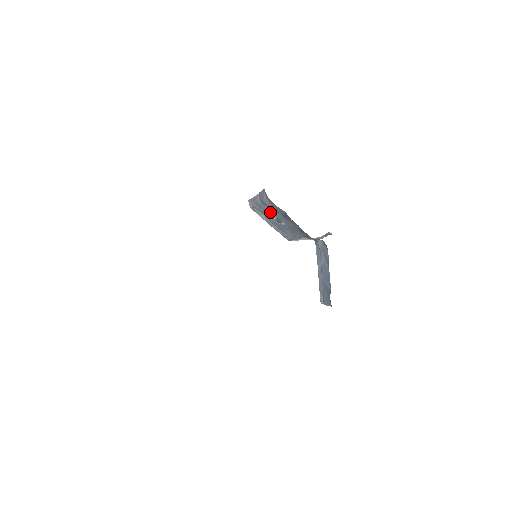
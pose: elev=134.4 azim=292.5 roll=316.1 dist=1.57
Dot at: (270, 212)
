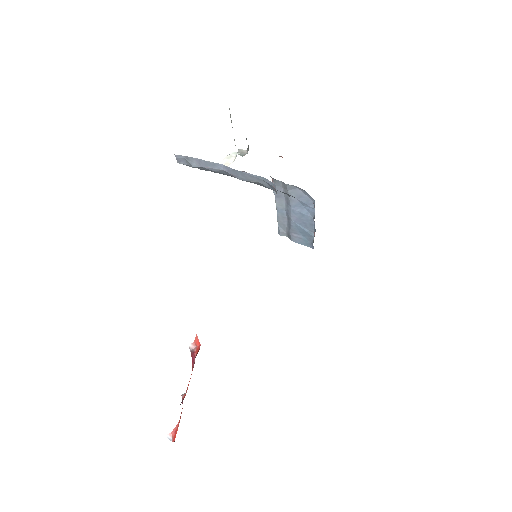
Dot at: occluded
